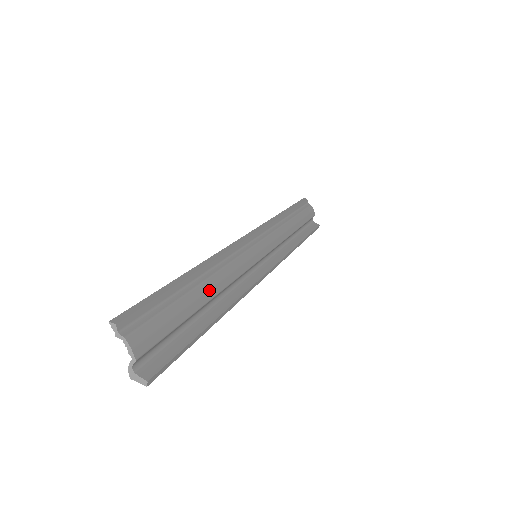
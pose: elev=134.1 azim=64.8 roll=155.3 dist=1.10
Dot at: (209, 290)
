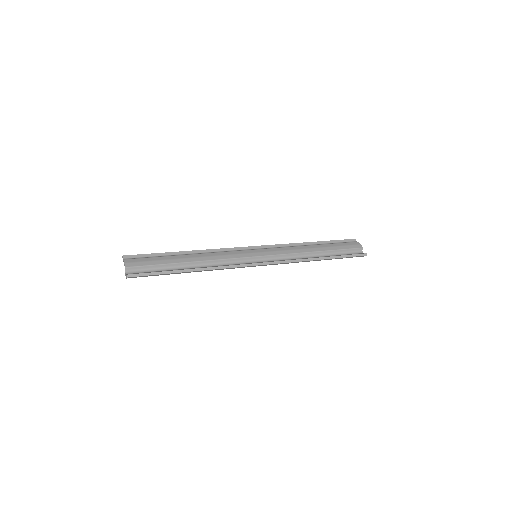
Dot at: (192, 258)
